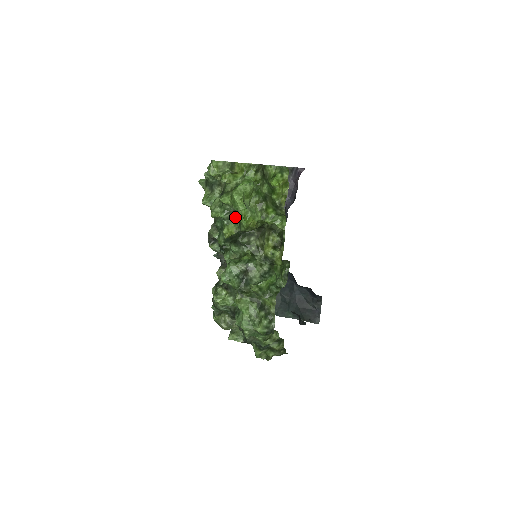
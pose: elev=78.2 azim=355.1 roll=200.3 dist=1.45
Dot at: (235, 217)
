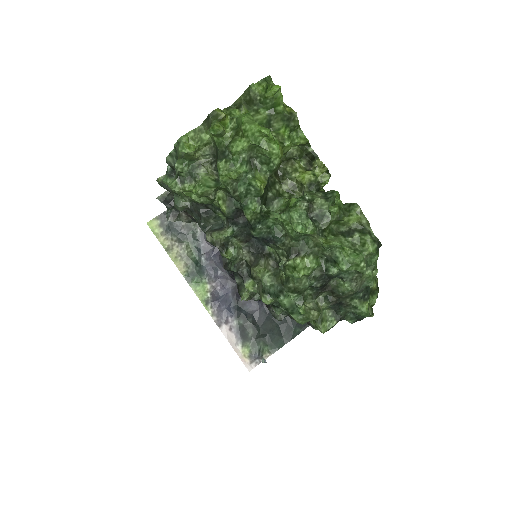
Dot at: (255, 164)
